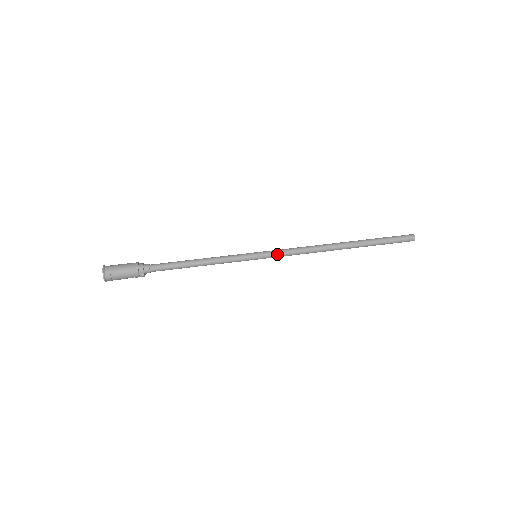
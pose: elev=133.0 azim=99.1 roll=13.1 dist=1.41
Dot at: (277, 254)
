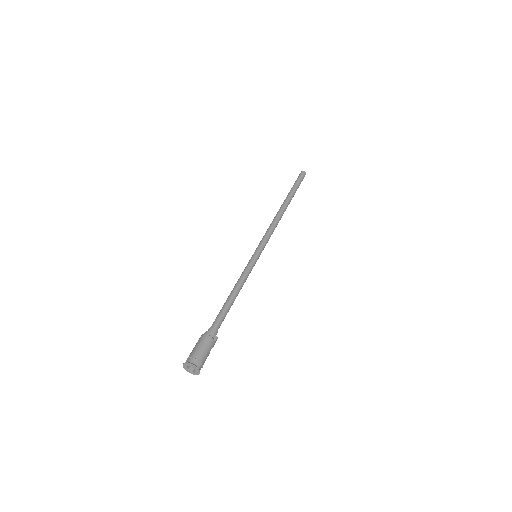
Dot at: (265, 242)
